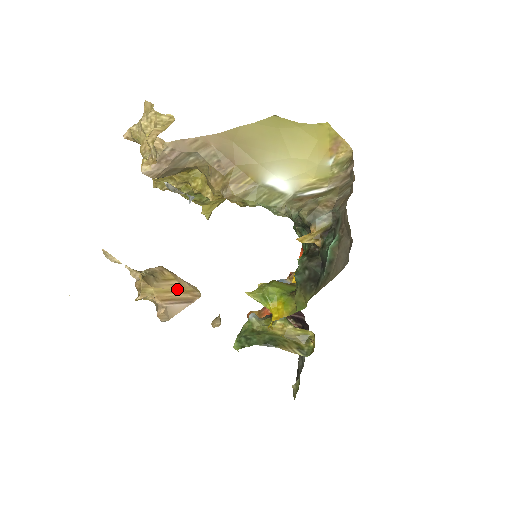
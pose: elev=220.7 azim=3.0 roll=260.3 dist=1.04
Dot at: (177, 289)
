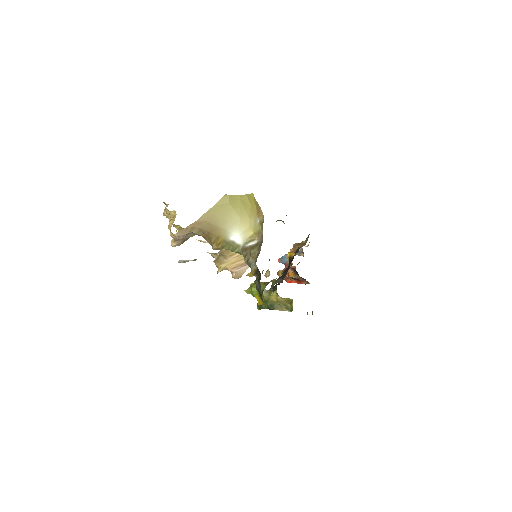
Dot at: (240, 258)
